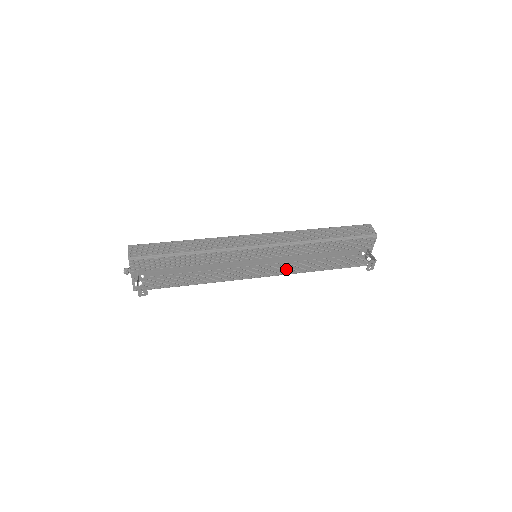
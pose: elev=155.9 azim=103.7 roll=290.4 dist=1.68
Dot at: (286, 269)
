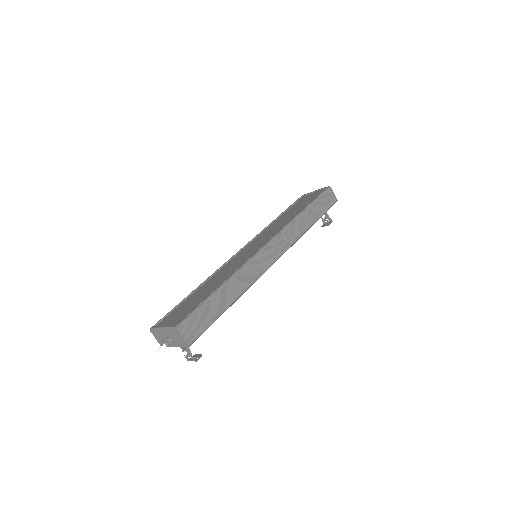
Dot at: occluded
